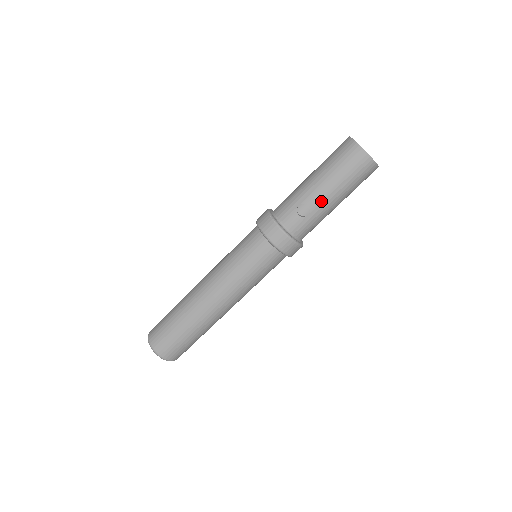
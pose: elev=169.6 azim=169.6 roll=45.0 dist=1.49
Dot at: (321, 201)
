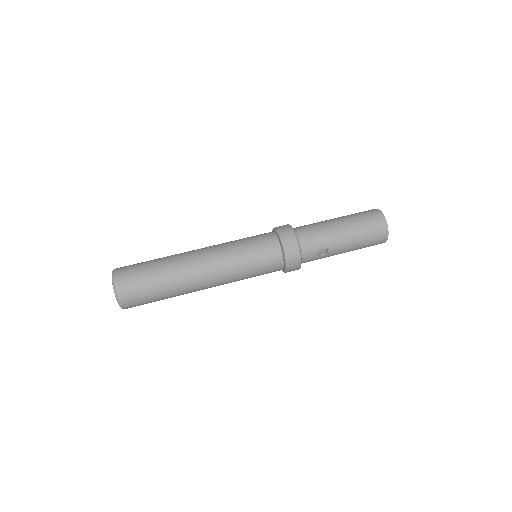
Dot at: (338, 252)
